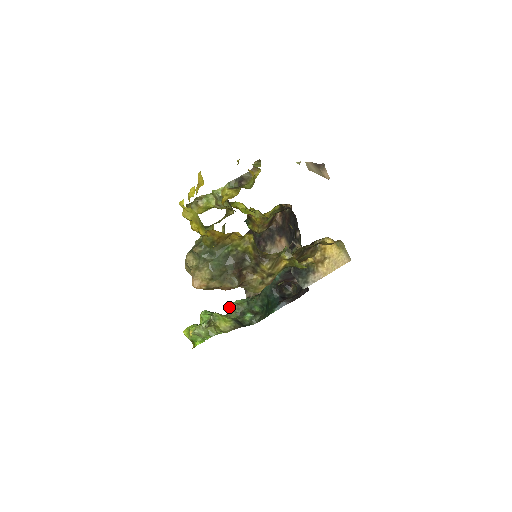
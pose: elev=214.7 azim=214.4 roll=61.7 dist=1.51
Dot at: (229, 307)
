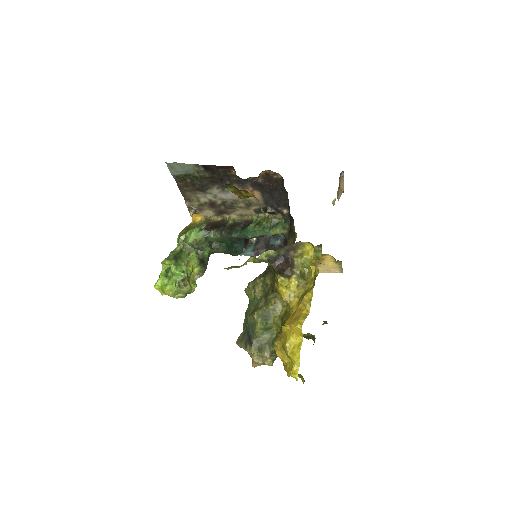
Dot at: (182, 236)
